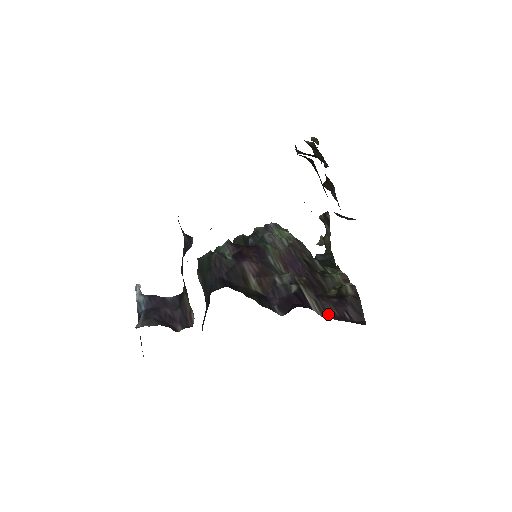
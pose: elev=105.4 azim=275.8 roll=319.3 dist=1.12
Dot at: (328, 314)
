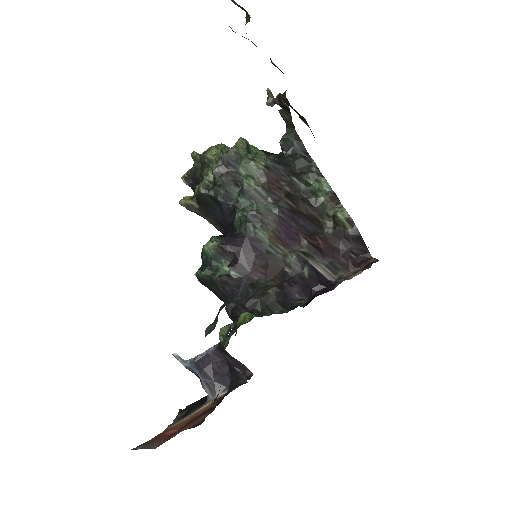
Dot at: (339, 270)
